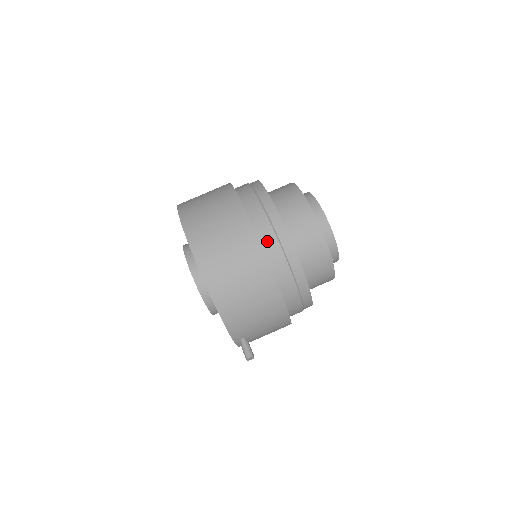
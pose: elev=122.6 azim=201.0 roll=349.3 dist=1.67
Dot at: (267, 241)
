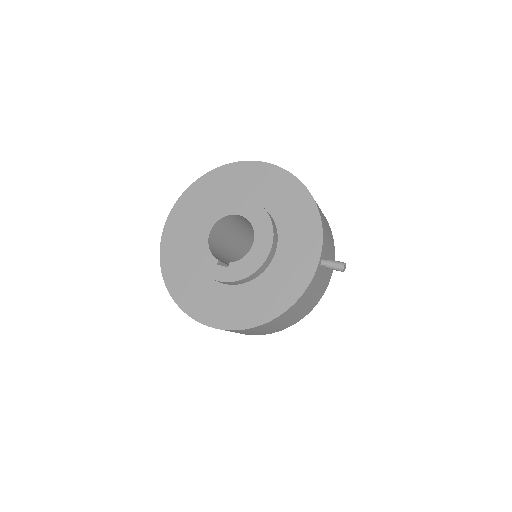
Dot at: occluded
